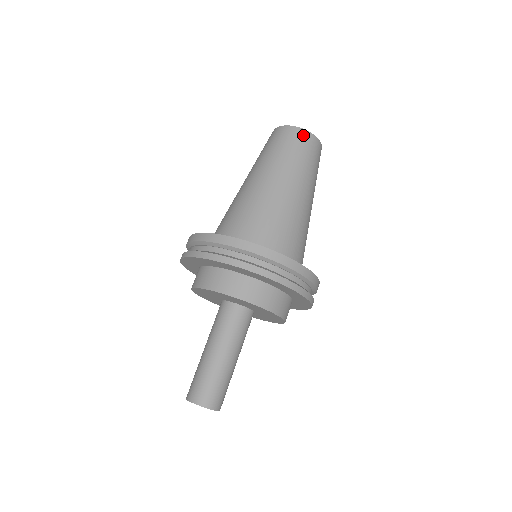
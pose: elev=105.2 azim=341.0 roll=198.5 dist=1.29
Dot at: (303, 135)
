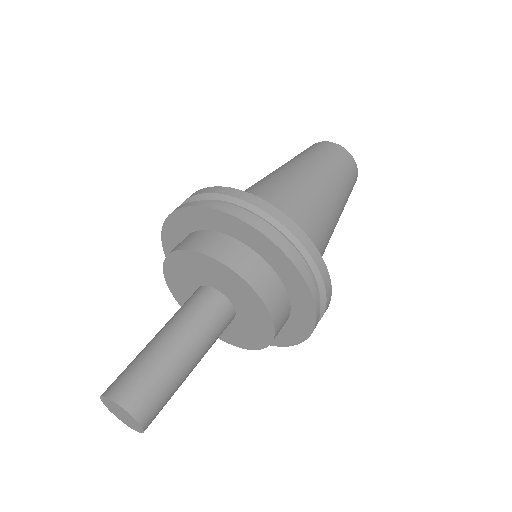
Dot at: (316, 144)
